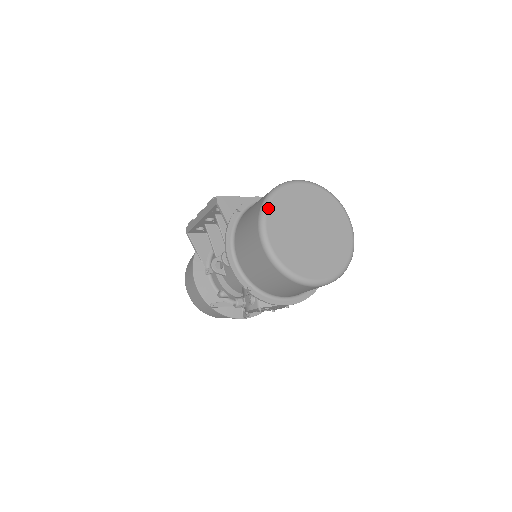
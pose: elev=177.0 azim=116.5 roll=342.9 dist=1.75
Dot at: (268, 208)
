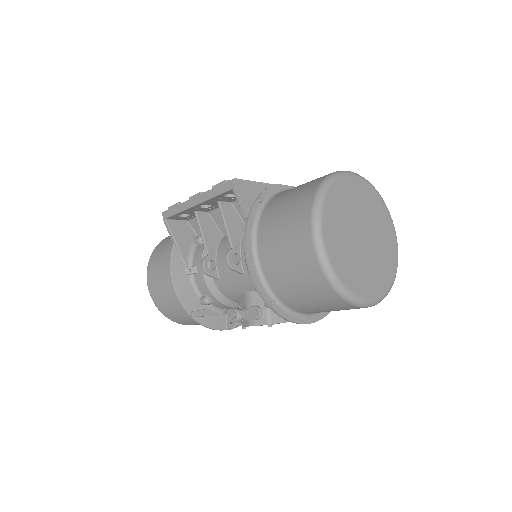
Dot at: (323, 205)
